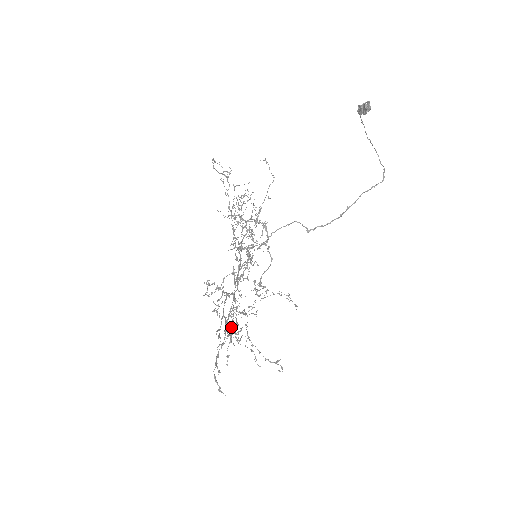
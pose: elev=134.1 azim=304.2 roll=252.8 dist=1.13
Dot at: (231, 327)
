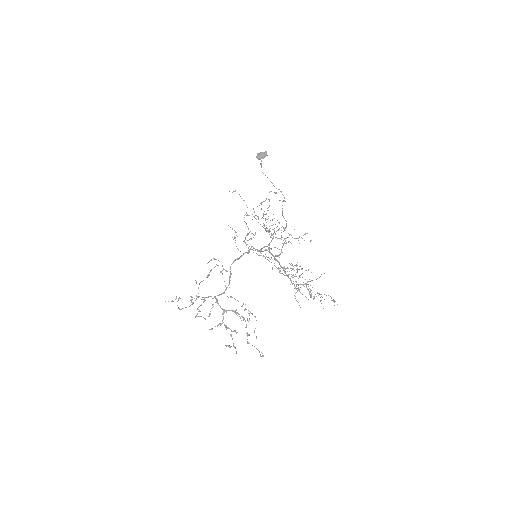
Dot at: occluded
